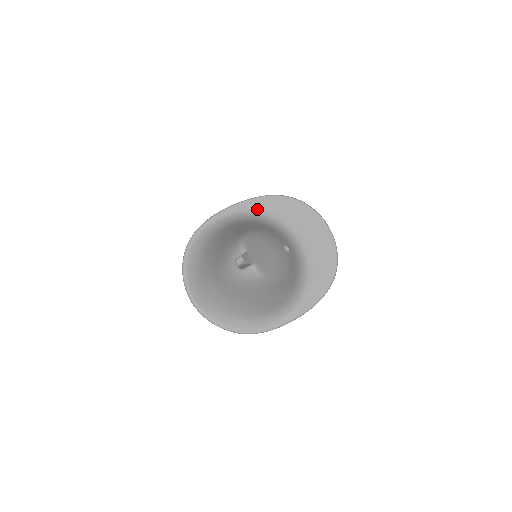
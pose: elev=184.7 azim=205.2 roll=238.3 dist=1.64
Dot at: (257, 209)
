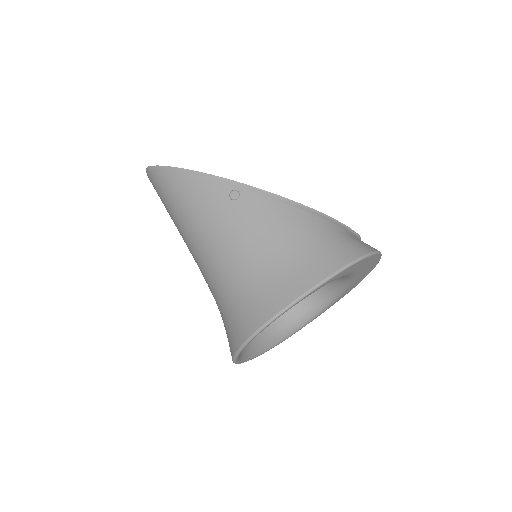
Dot at: occluded
